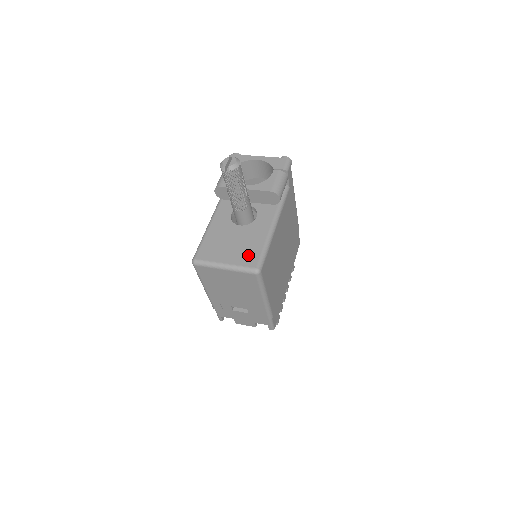
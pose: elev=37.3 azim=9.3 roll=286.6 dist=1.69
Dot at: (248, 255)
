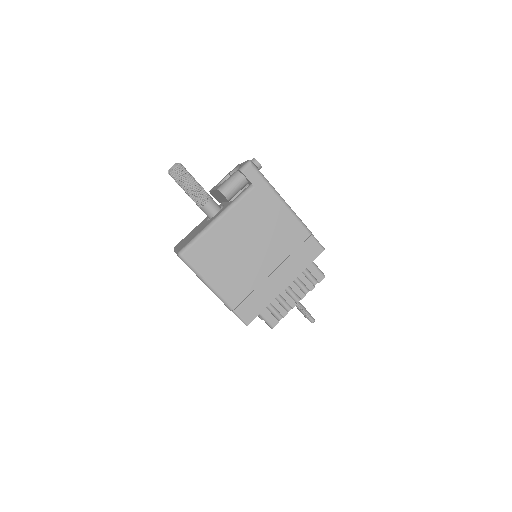
Dot at: (186, 242)
